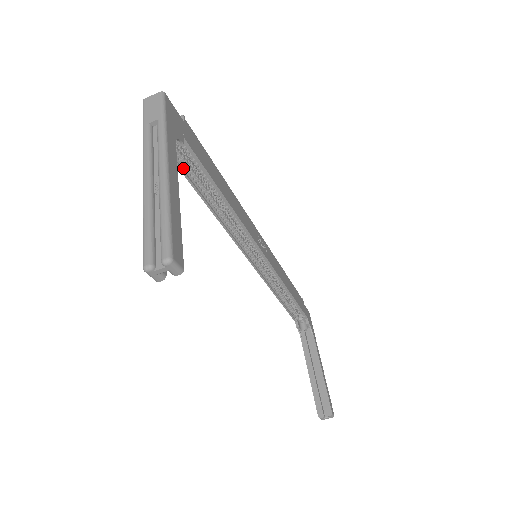
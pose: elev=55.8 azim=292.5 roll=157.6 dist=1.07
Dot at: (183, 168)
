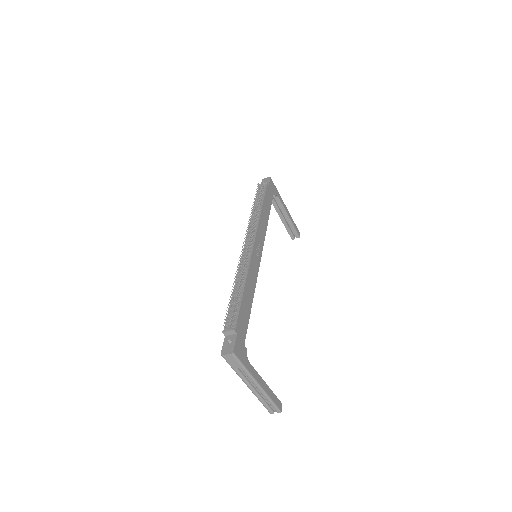
Dot at: occluded
